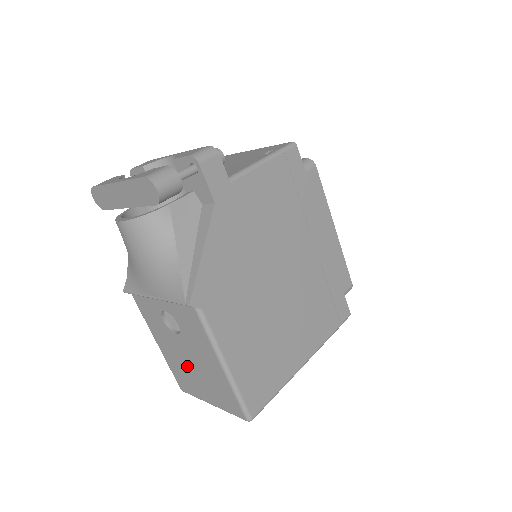
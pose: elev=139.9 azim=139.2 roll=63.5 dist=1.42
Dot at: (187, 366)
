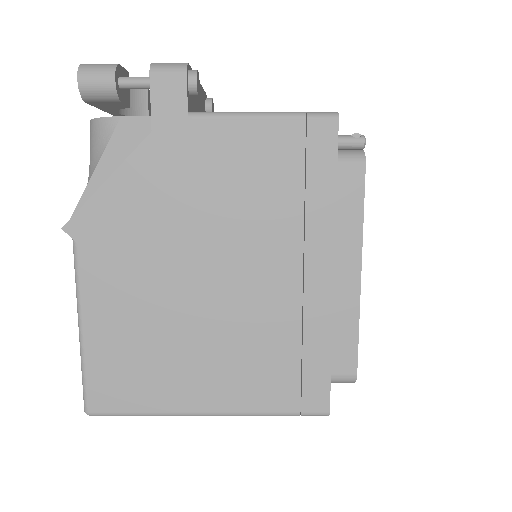
Dot at: occluded
